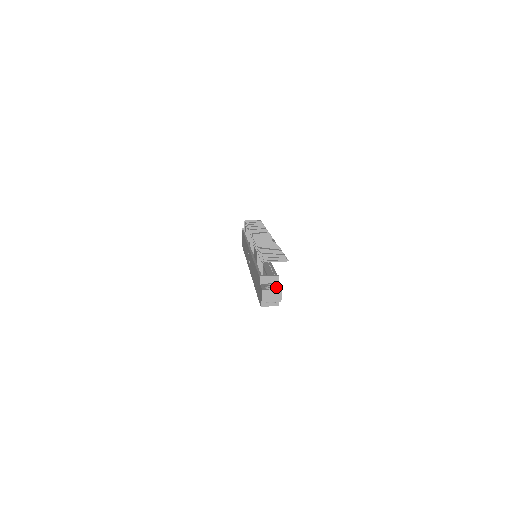
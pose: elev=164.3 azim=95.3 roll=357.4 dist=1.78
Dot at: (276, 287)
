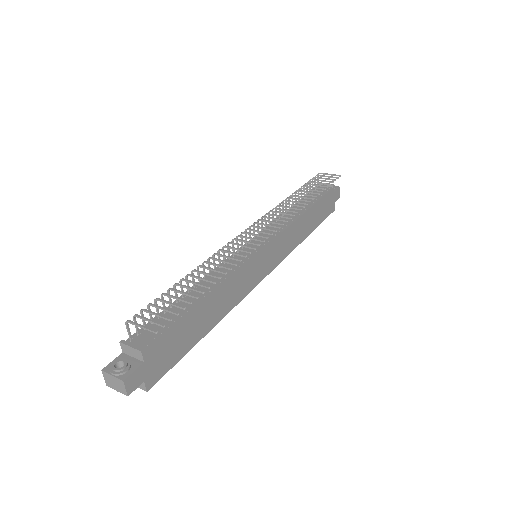
Dot at: (120, 373)
